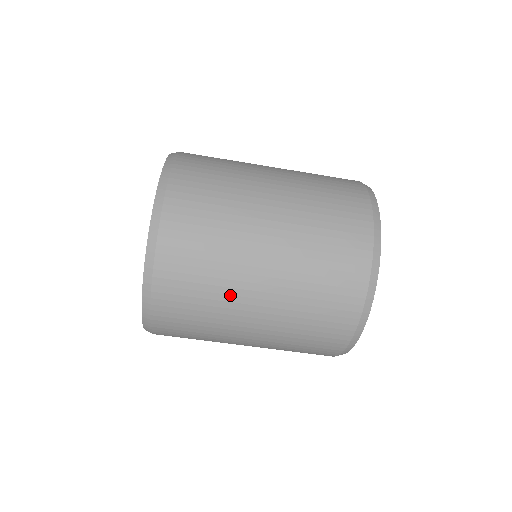
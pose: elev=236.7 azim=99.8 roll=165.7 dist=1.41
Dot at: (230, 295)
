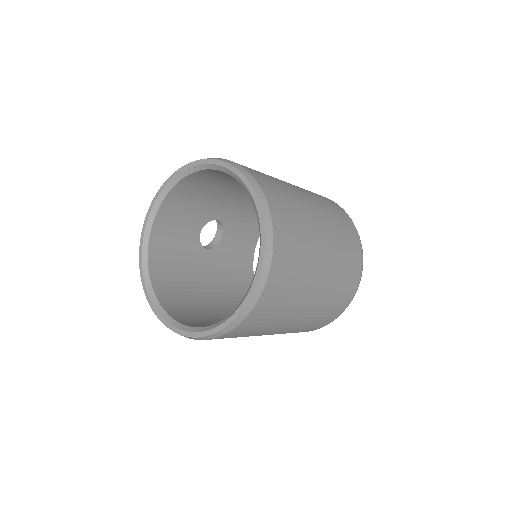
Dot at: (303, 292)
